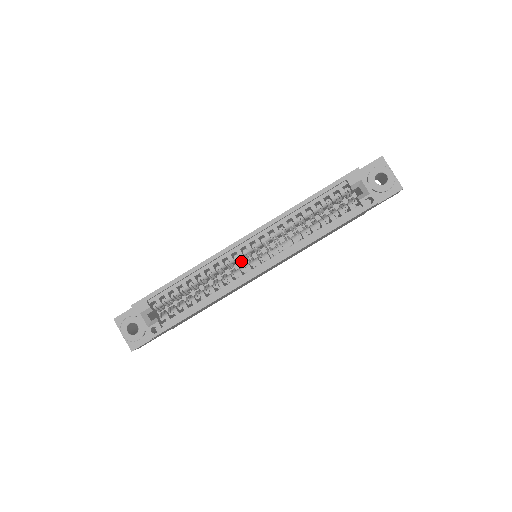
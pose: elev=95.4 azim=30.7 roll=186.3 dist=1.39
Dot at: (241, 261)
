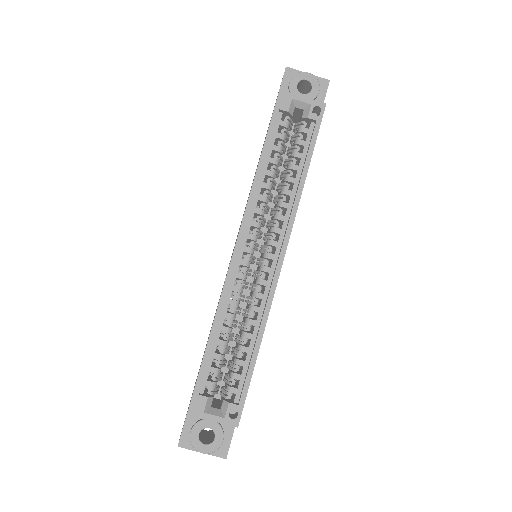
Dot at: (251, 271)
